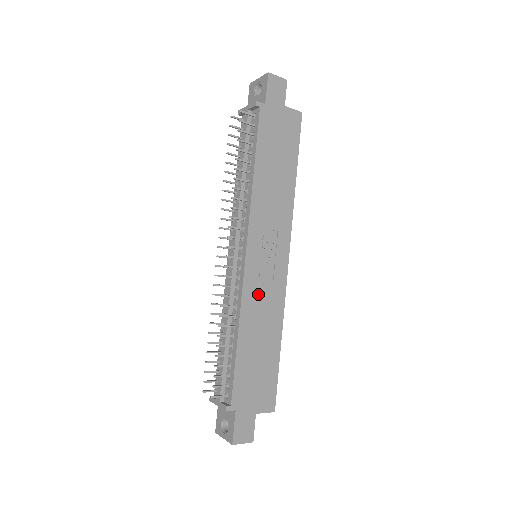
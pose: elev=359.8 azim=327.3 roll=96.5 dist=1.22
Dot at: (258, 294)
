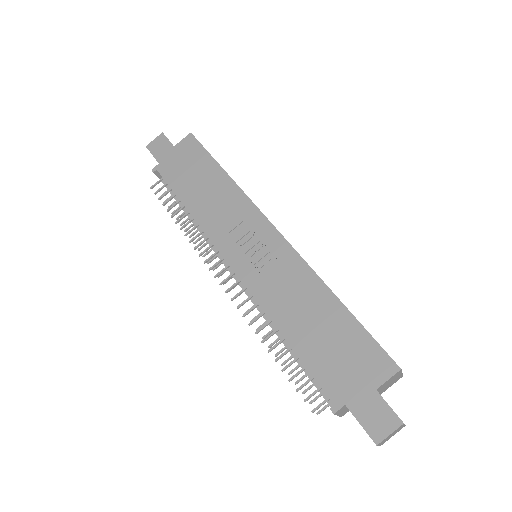
Dot at: (270, 282)
